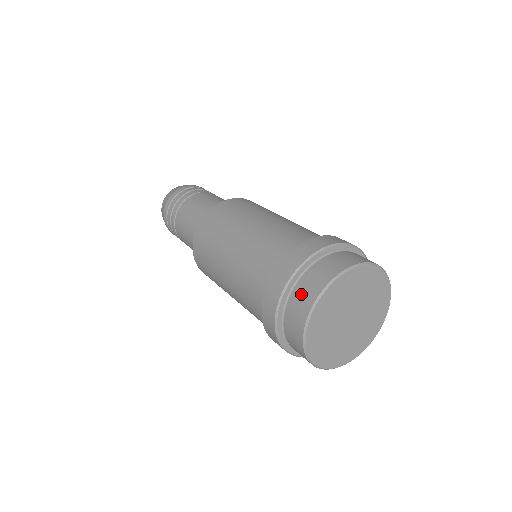
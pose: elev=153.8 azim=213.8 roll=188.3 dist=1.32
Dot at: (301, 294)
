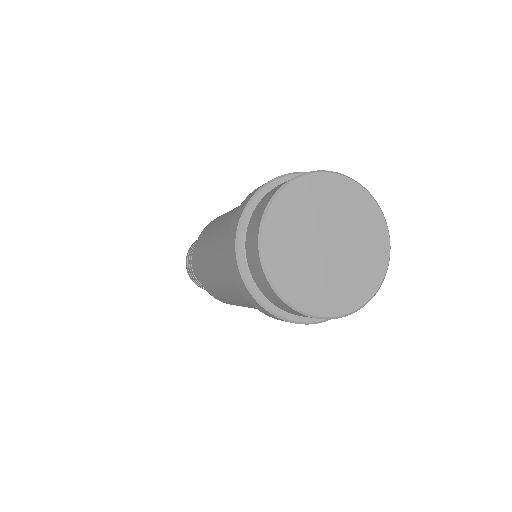
Dot at: occluded
